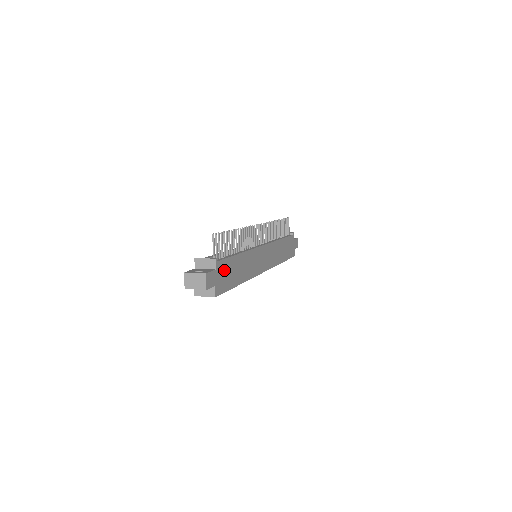
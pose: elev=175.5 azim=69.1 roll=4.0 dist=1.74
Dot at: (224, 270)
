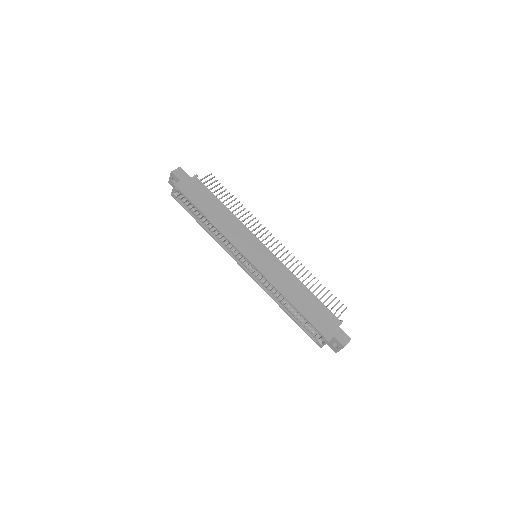
Dot at: (198, 189)
